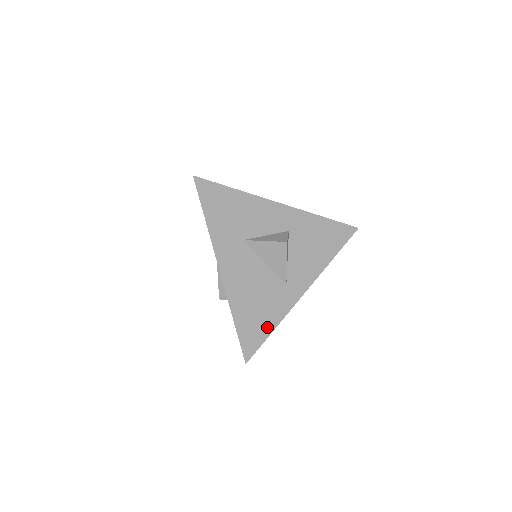
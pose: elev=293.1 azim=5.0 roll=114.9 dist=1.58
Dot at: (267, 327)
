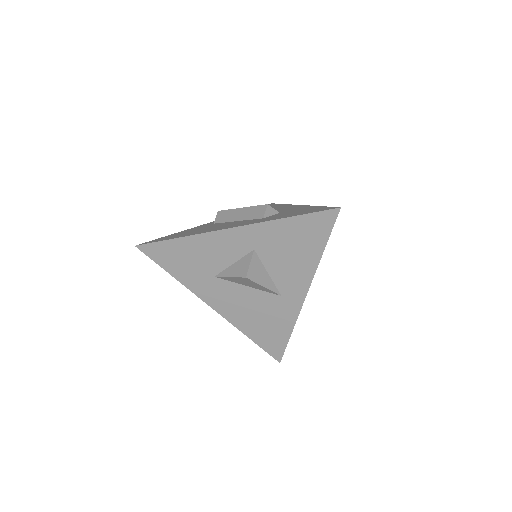
Dot at: (283, 334)
